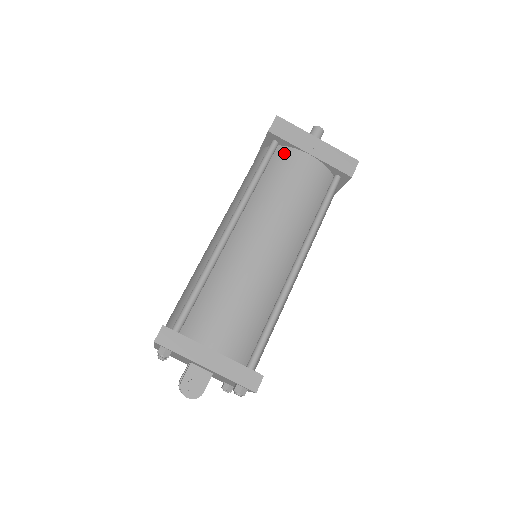
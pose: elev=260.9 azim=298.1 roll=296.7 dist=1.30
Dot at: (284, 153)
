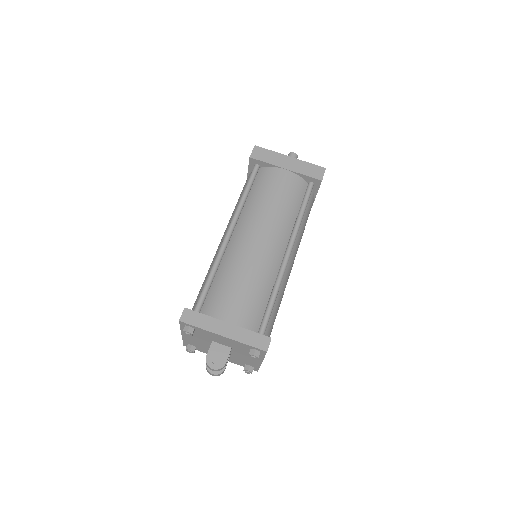
Dot at: (265, 172)
